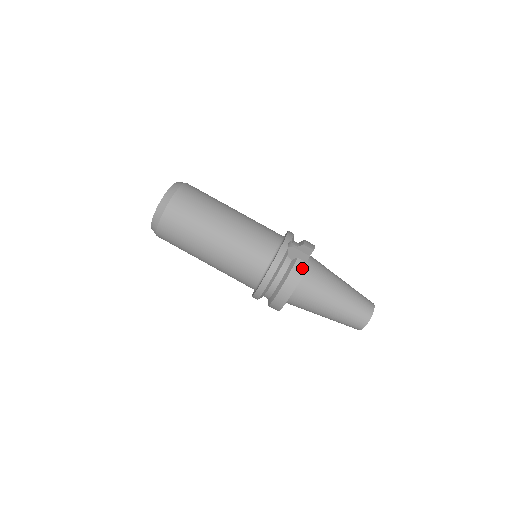
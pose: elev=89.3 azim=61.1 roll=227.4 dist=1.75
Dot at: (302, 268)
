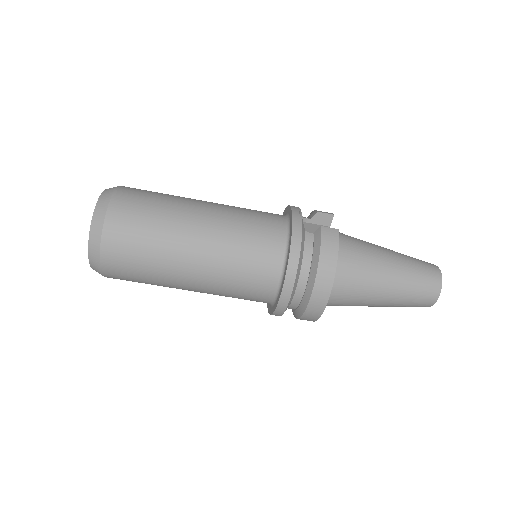
Dot at: (333, 237)
